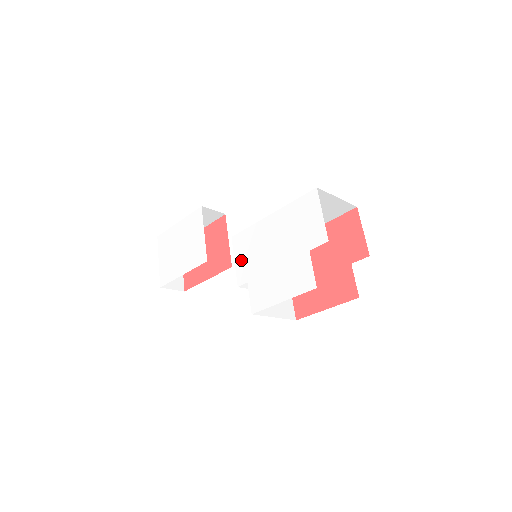
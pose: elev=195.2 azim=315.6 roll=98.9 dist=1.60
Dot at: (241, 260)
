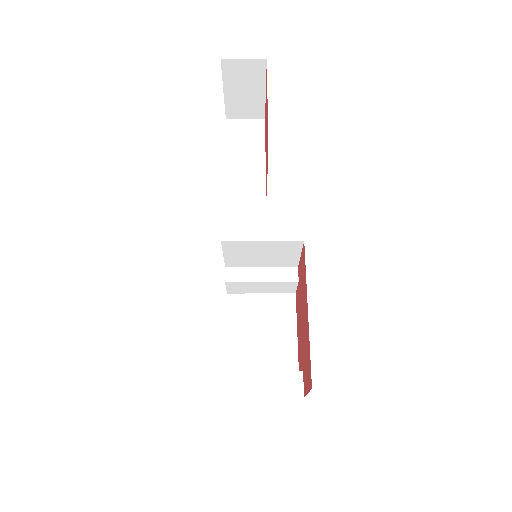
Dot at: occluded
